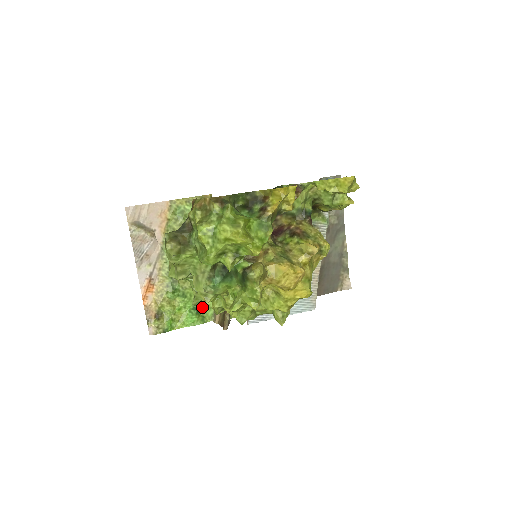
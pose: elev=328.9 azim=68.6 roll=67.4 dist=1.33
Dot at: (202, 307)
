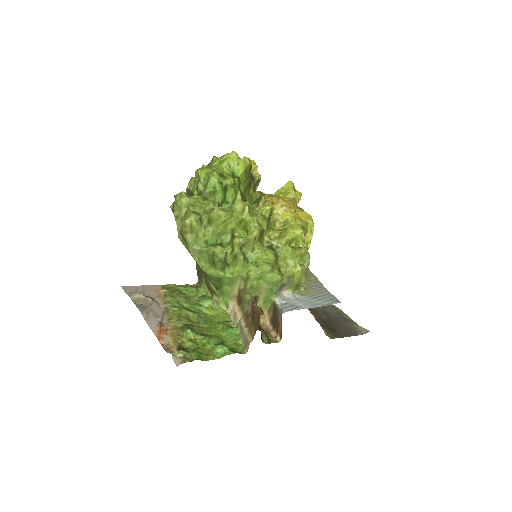
Dot at: (228, 345)
